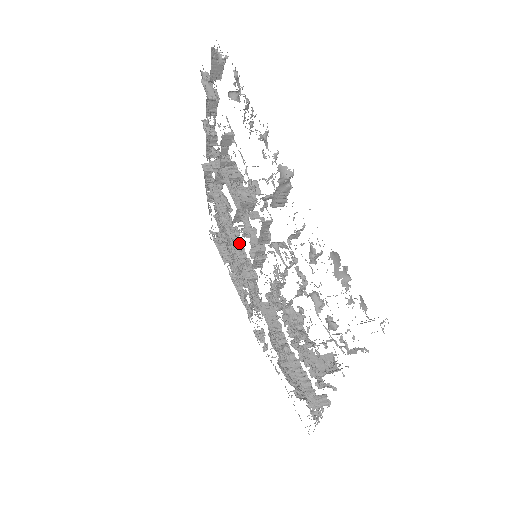
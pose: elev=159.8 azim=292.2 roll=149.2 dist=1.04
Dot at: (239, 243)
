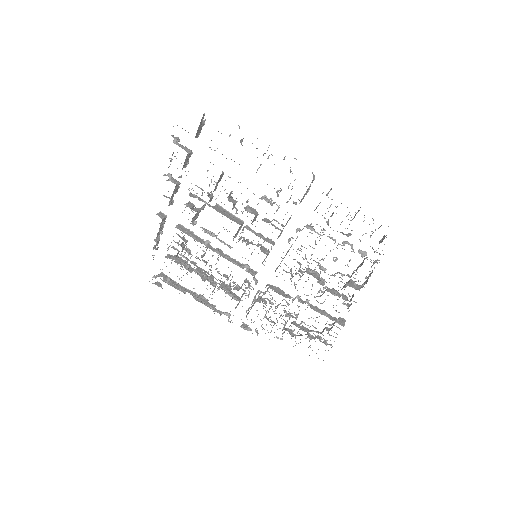
Dot at: (229, 257)
